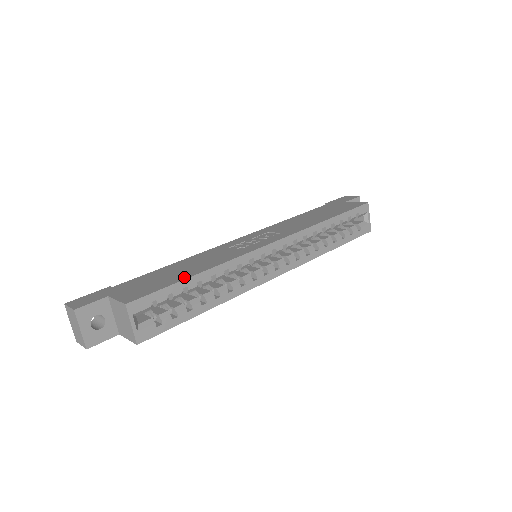
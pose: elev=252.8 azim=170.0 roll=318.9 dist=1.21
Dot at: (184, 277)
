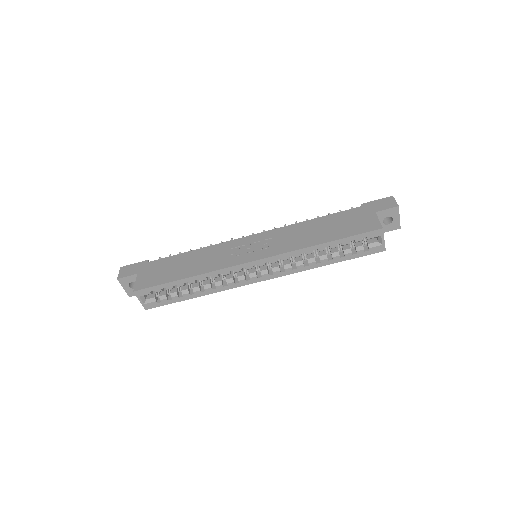
Dot at: (176, 278)
